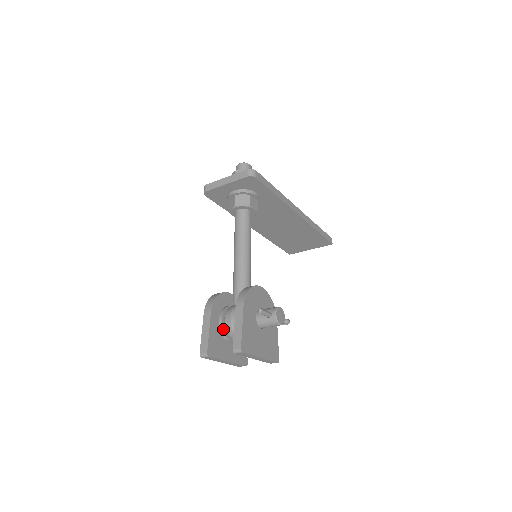
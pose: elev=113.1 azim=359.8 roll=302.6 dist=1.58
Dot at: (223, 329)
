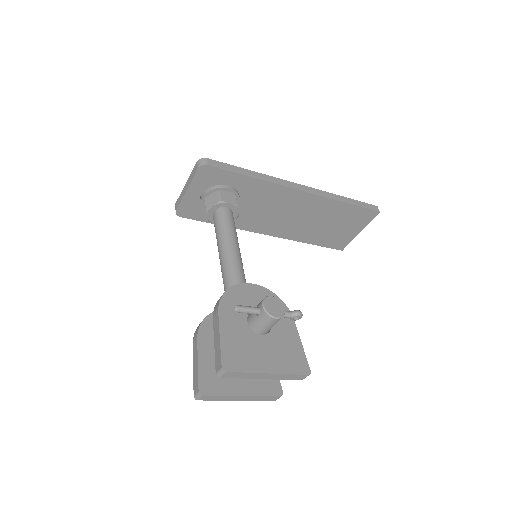
Dot at: occluded
